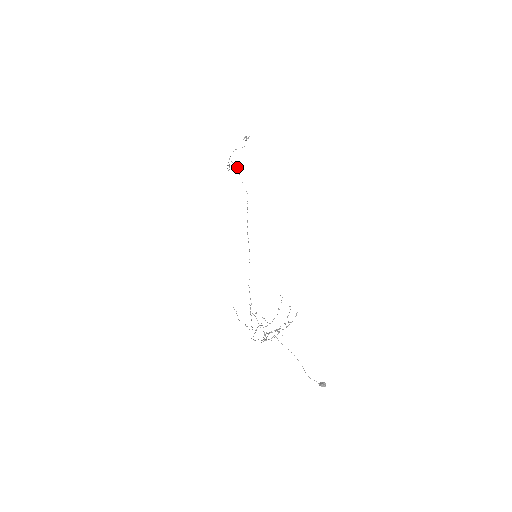
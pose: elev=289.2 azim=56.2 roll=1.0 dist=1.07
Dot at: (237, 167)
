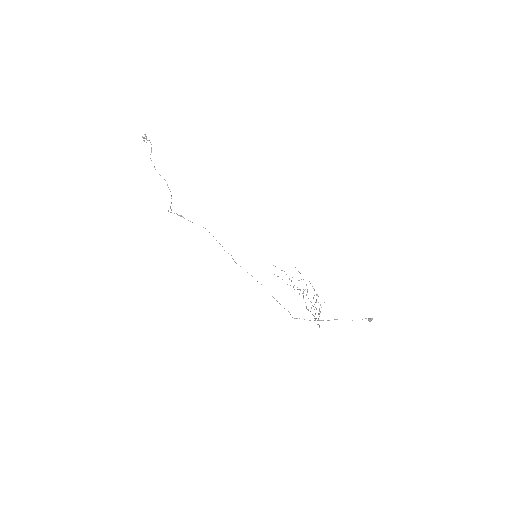
Dot at: (180, 216)
